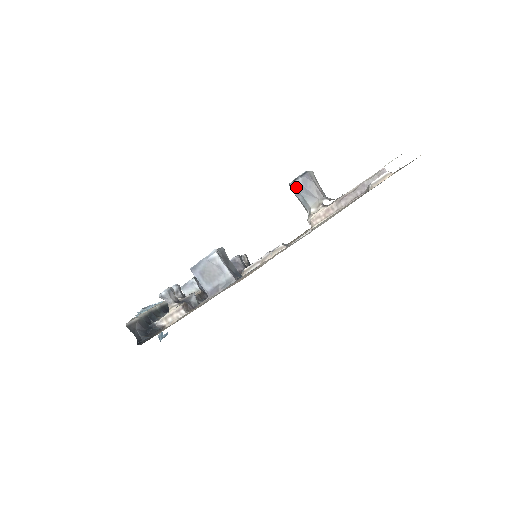
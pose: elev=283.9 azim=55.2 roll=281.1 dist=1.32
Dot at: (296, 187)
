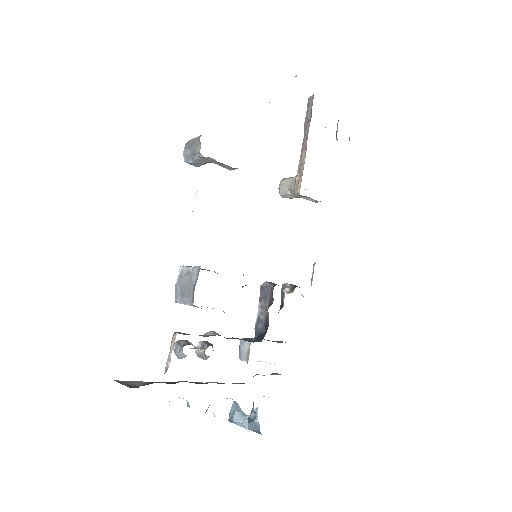
Dot at: (187, 157)
